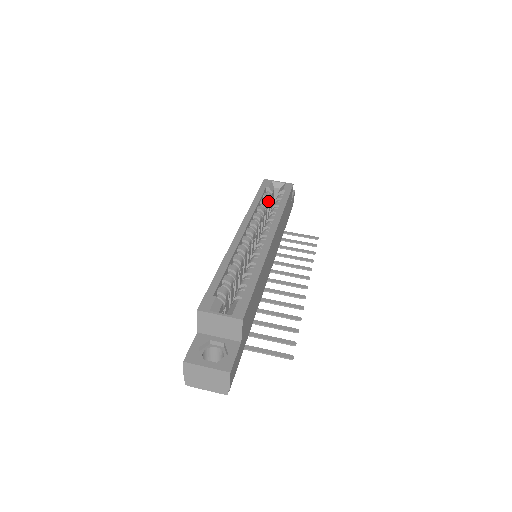
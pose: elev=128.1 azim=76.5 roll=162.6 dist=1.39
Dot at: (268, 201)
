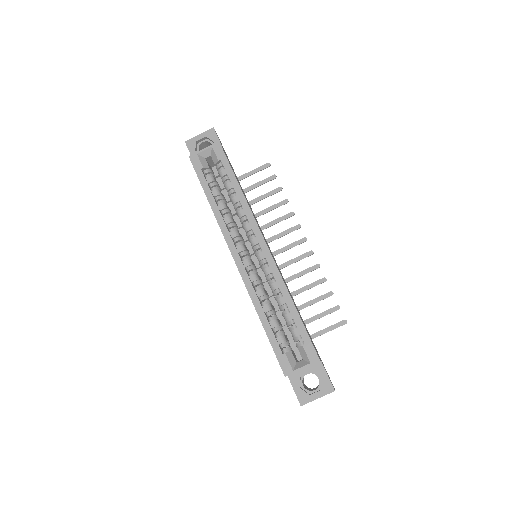
Dot at: (216, 184)
